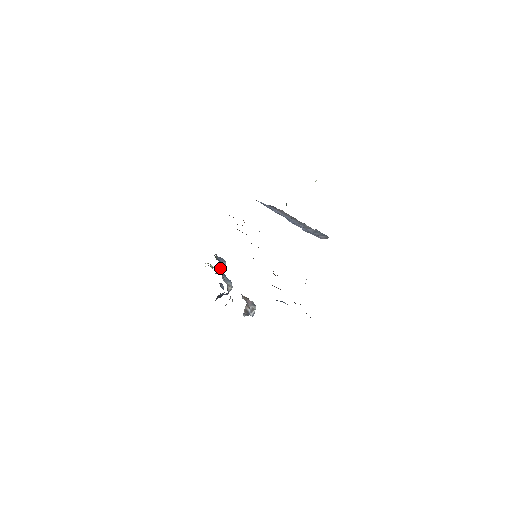
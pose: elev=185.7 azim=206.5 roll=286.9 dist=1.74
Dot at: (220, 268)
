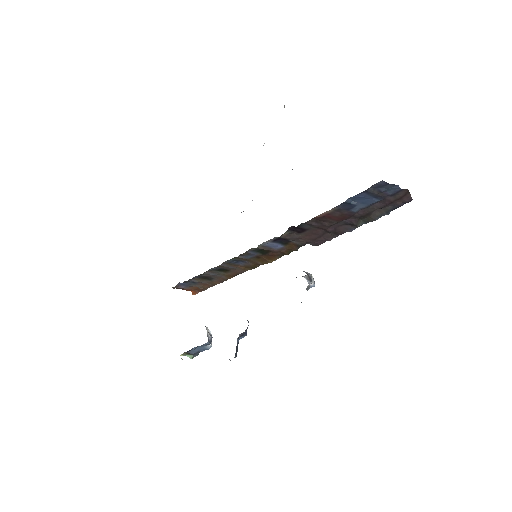
Dot at: (208, 334)
